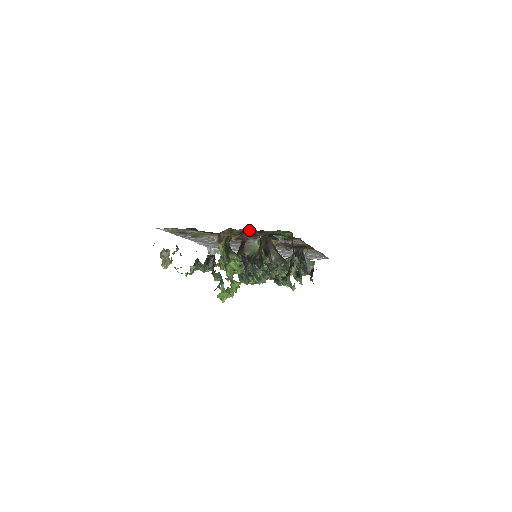
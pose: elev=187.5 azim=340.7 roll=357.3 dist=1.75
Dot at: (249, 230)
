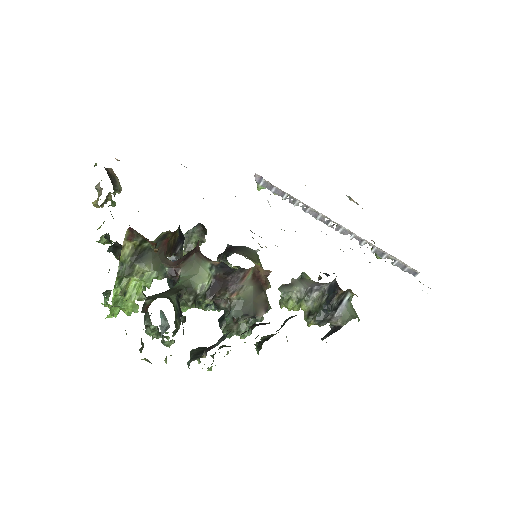
Dot at: occluded
